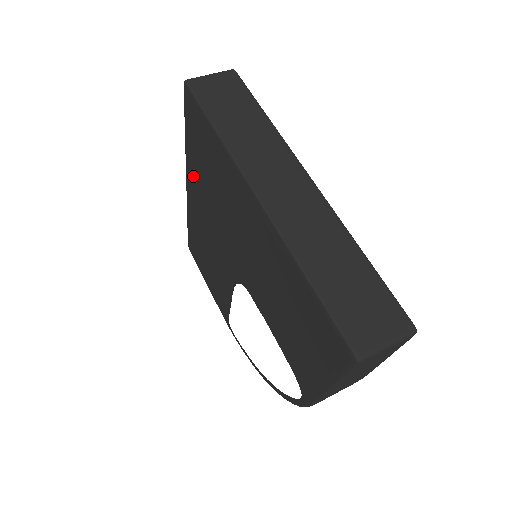
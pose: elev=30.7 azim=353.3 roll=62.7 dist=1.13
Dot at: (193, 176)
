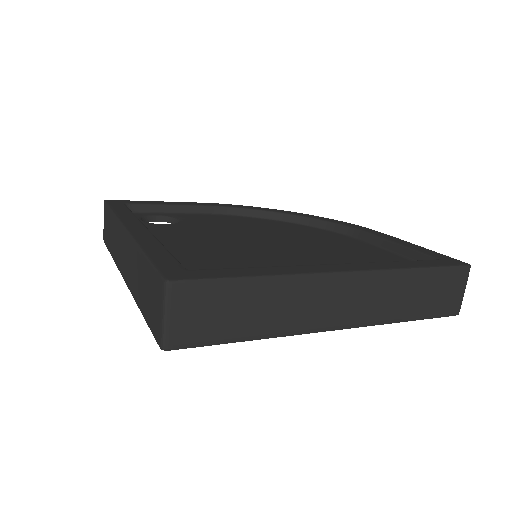
Dot at: occluded
